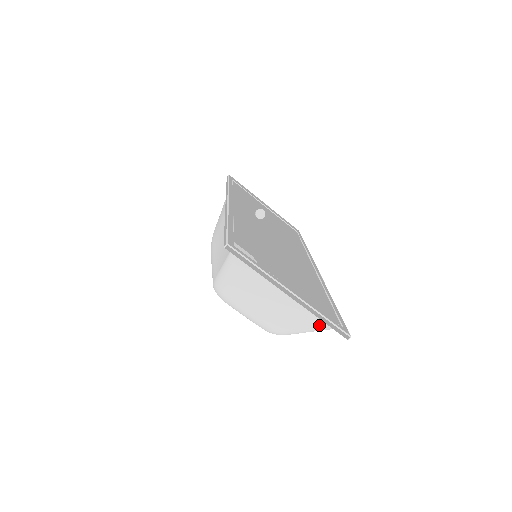
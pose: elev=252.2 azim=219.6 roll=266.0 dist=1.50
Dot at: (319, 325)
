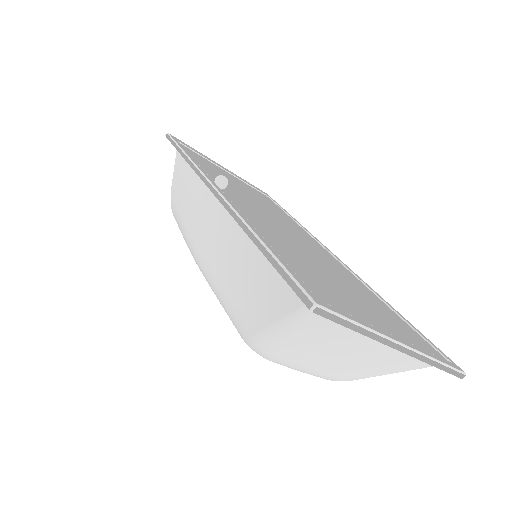
Dot at: (417, 366)
